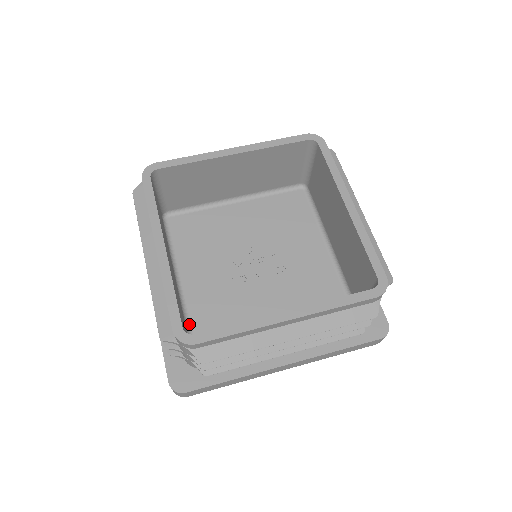
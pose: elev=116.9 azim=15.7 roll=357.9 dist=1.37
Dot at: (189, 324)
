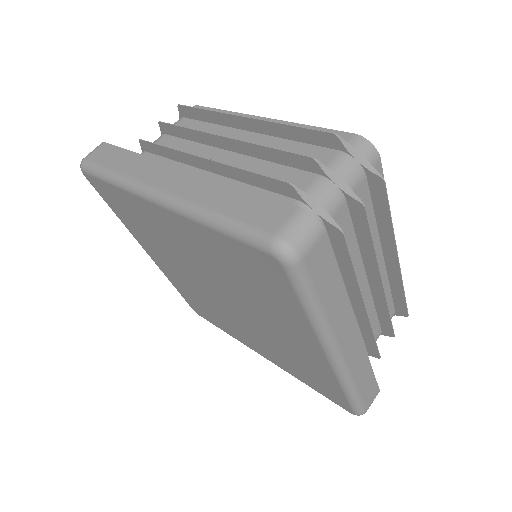
Dot at: occluded
